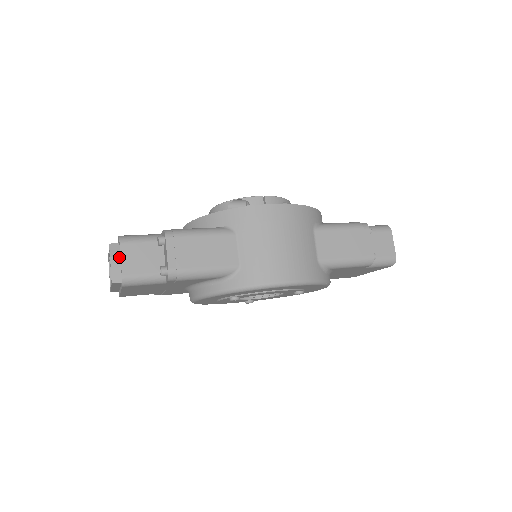
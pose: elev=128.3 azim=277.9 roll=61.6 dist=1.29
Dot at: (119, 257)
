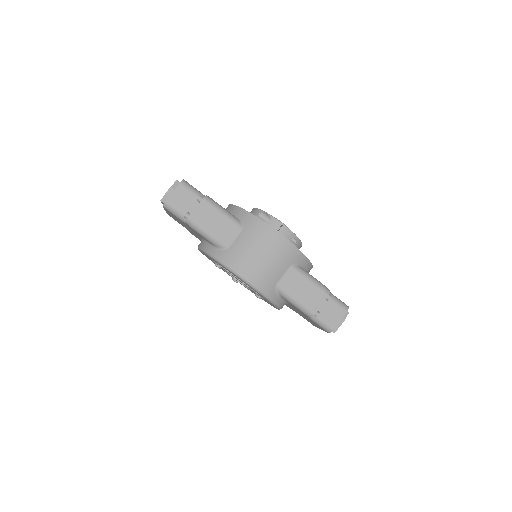
Dot at: occluded
